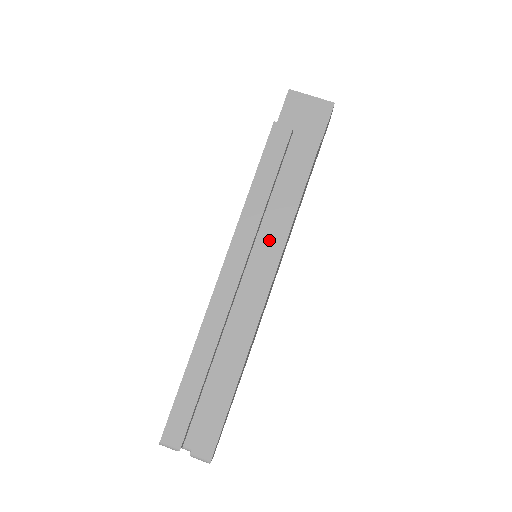
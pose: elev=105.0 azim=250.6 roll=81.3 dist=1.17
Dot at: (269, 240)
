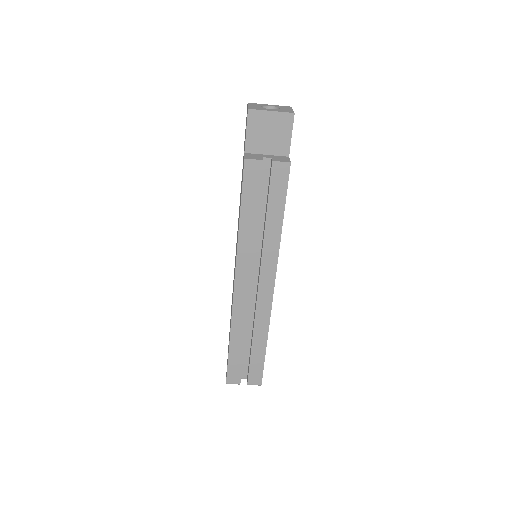
Dot at: (265, 254)
